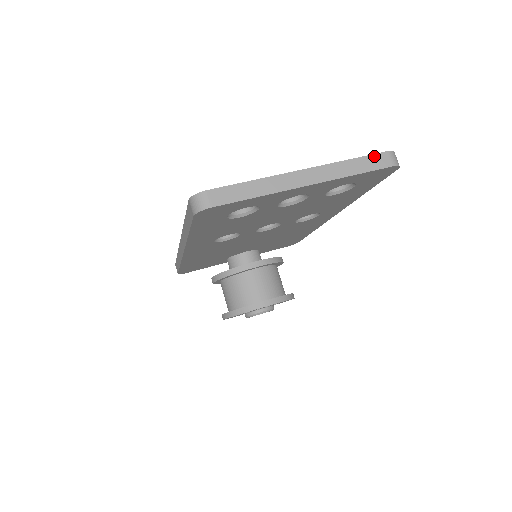
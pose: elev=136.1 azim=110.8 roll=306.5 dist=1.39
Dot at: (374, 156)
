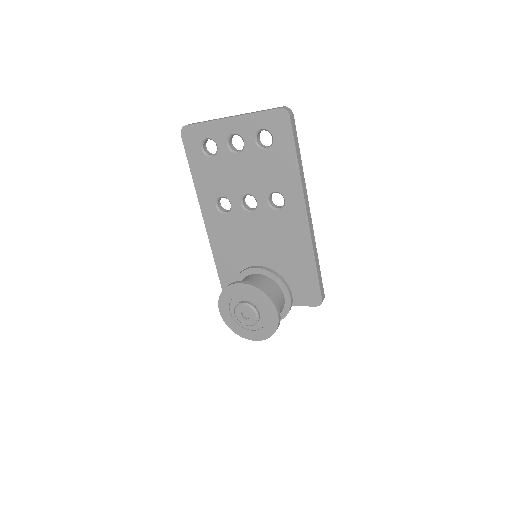
Dot at: (274, 108)
